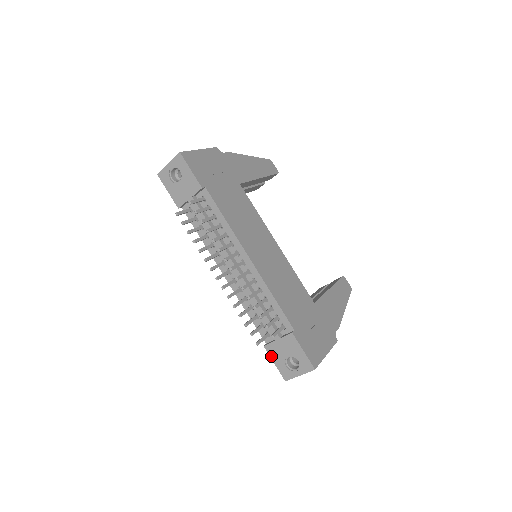
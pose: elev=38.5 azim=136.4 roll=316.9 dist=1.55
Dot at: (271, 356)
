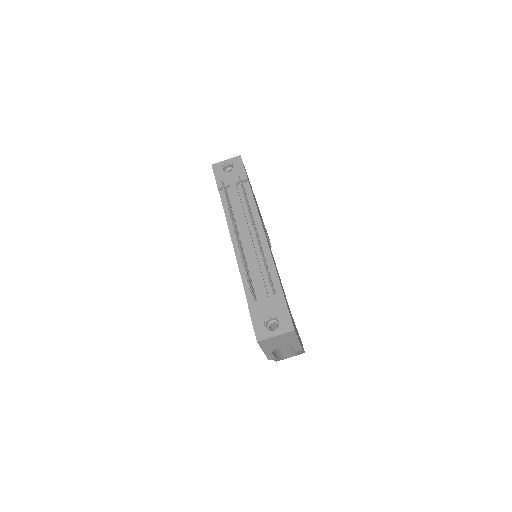
Dot at: (252, 315)
